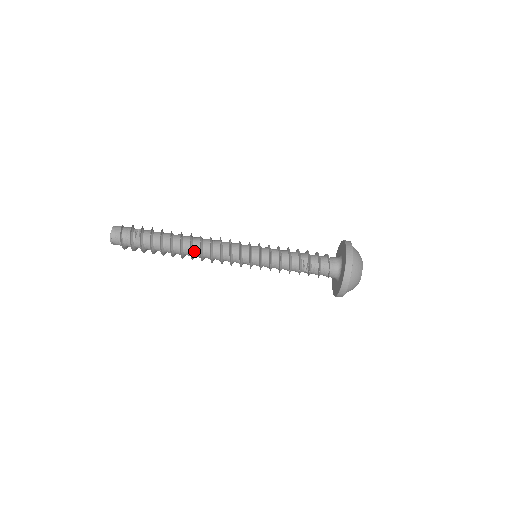
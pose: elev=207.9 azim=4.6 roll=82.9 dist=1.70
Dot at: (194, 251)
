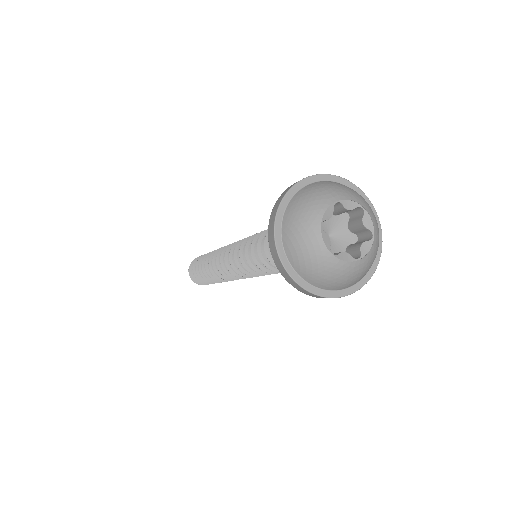
Dot at: occluded
